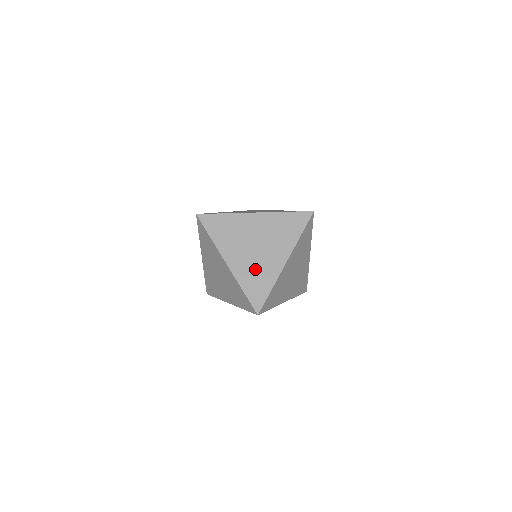
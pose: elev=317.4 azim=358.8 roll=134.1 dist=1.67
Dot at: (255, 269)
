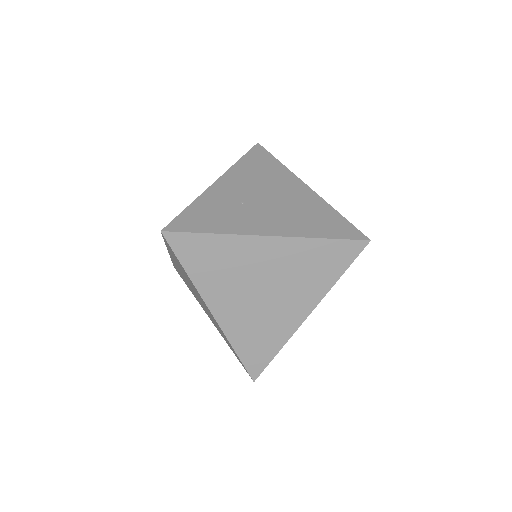
Dot at: (298, 214)
